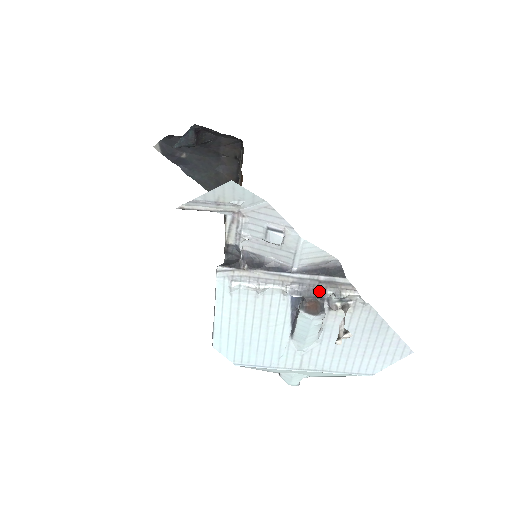
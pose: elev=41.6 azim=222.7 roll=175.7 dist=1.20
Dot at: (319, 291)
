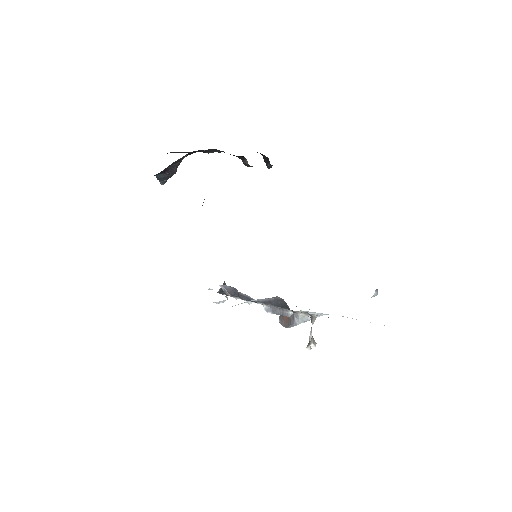
Dot at: (283, 311)
